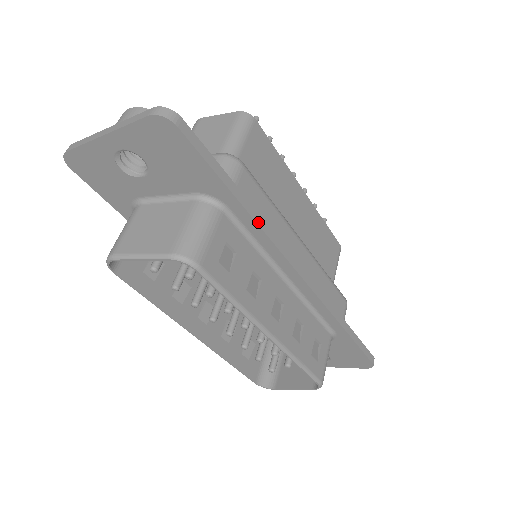
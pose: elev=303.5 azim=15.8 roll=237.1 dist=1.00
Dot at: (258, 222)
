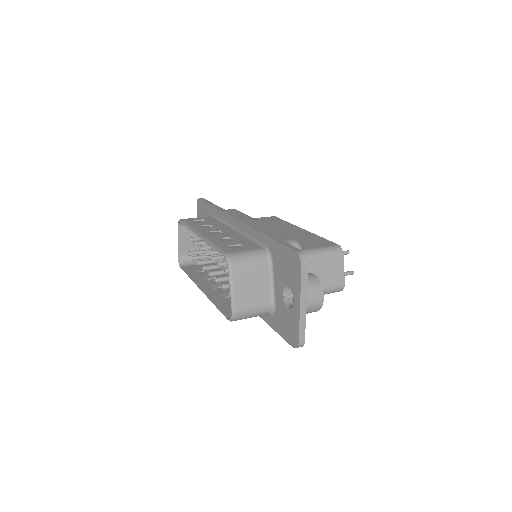
Dot at: (219, 209)
